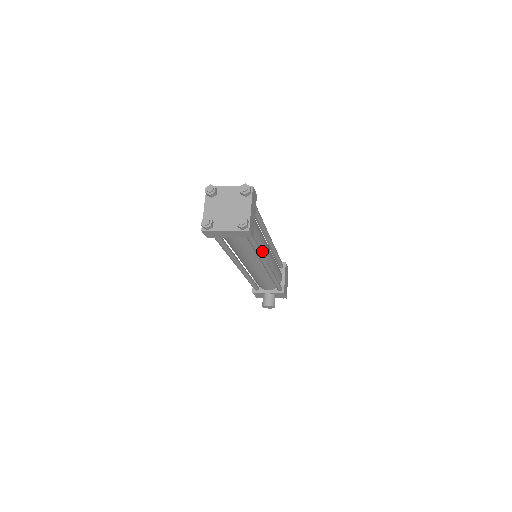
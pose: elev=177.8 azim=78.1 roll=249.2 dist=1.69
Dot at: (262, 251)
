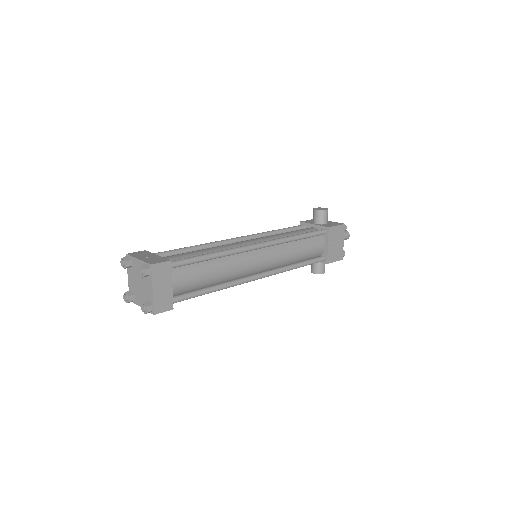
Dot at: (235, 275)
